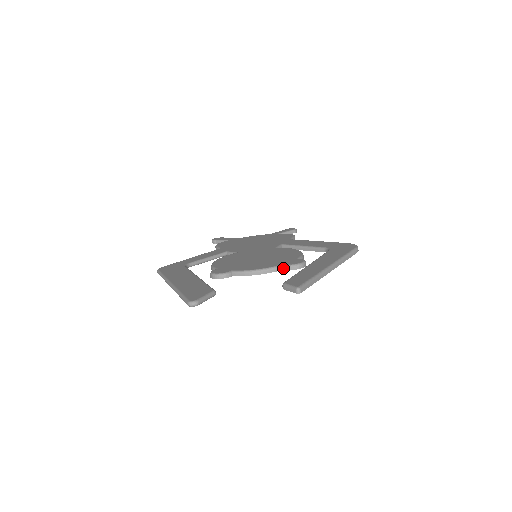
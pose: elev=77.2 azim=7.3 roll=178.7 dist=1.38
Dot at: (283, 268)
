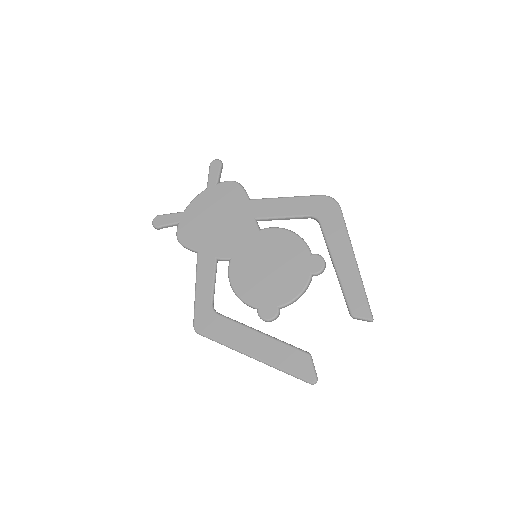
Dot at: (312, 276)
